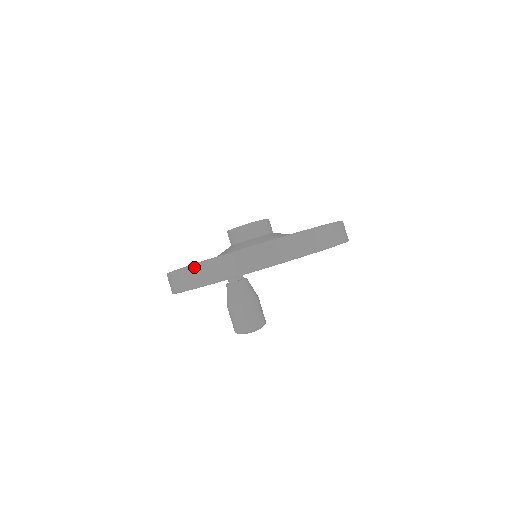
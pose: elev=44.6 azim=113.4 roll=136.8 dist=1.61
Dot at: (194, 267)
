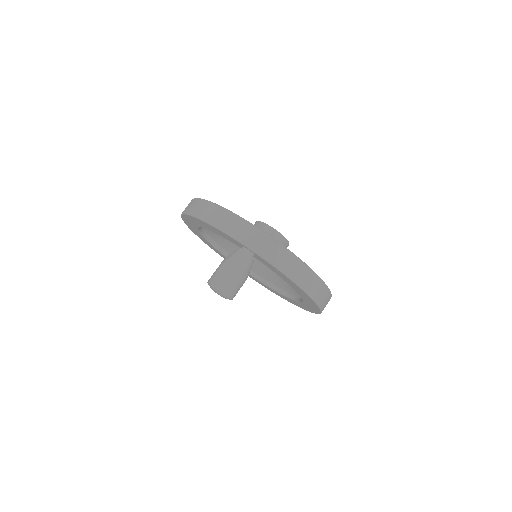
Dot at: (232, 214)
